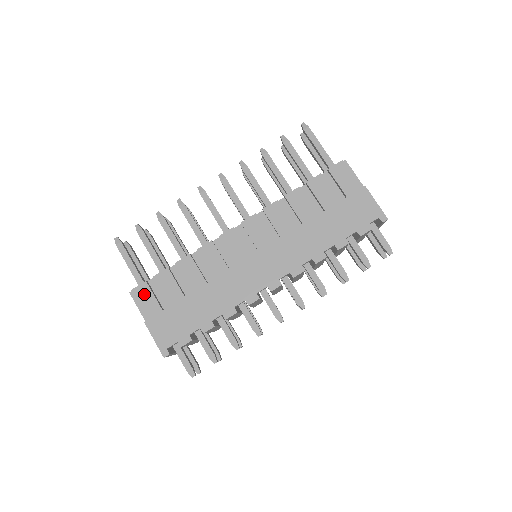
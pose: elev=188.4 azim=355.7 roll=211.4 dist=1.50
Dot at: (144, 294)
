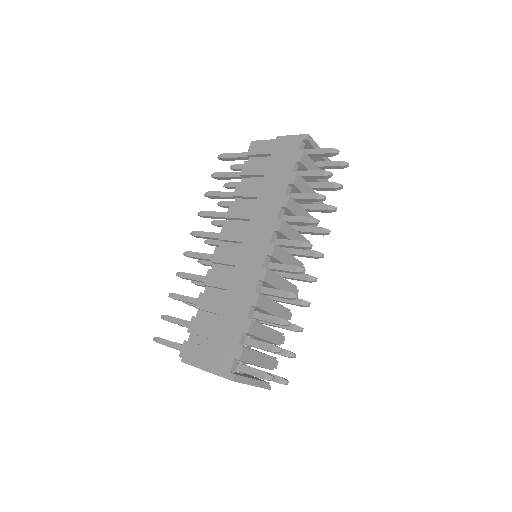
Dot at: (189, 350)
